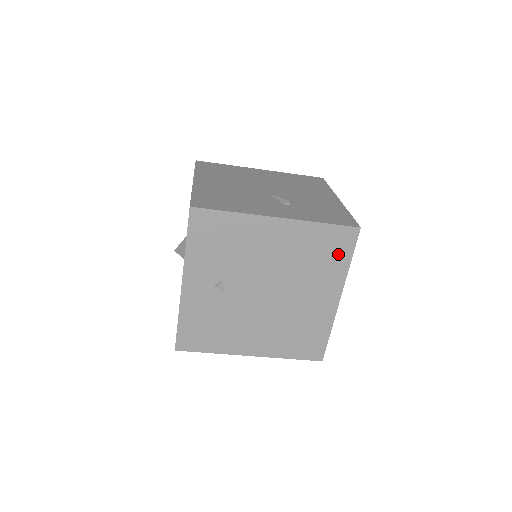
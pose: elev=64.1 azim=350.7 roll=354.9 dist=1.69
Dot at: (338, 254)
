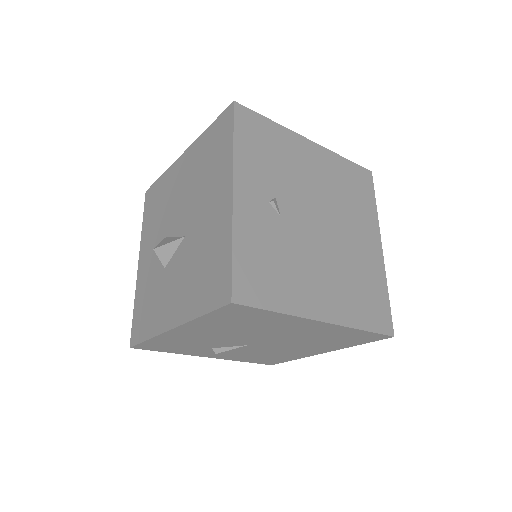
Dot at: (365, 194)
